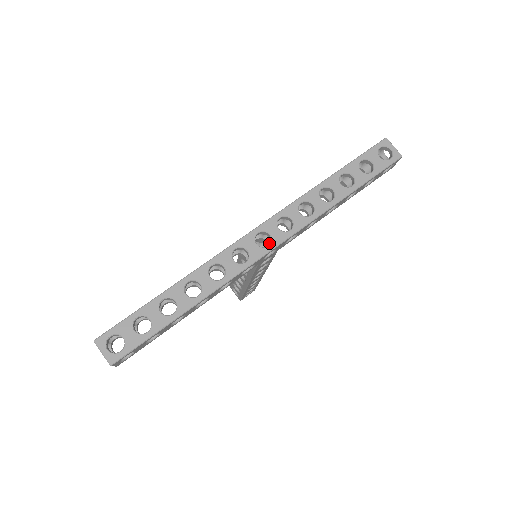
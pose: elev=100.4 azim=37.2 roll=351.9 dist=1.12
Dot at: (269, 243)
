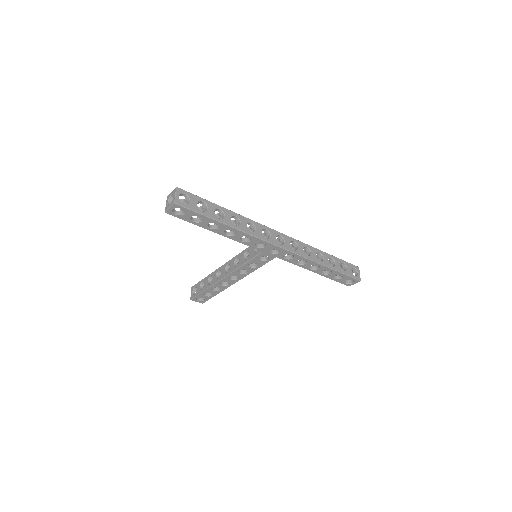
Dot at: (276, 249)
